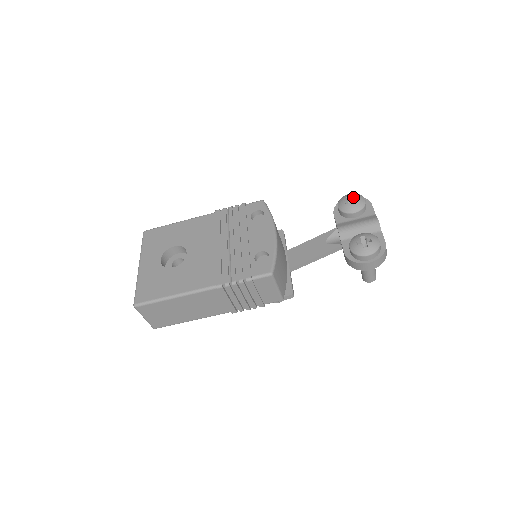
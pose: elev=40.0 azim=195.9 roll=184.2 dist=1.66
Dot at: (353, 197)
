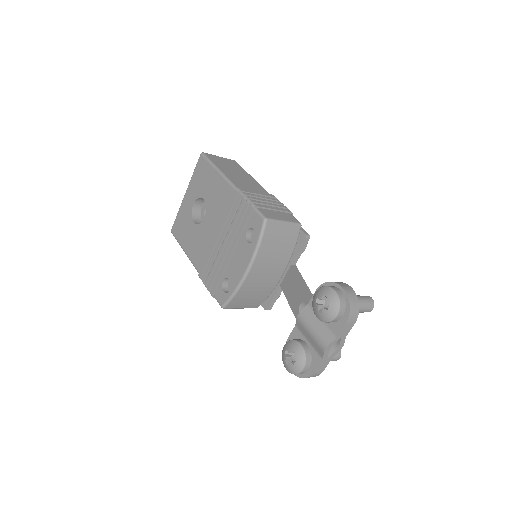
Dot at: (326, 303)
